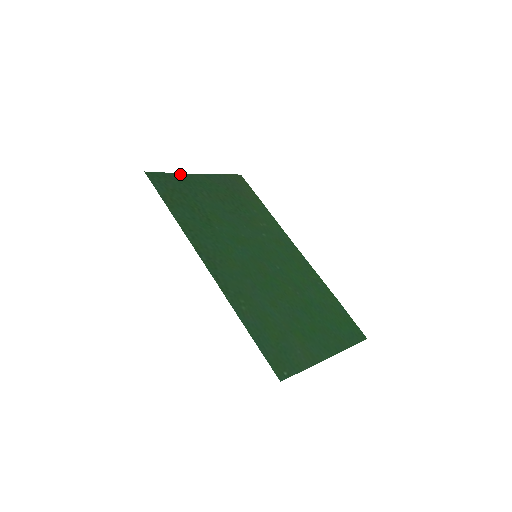
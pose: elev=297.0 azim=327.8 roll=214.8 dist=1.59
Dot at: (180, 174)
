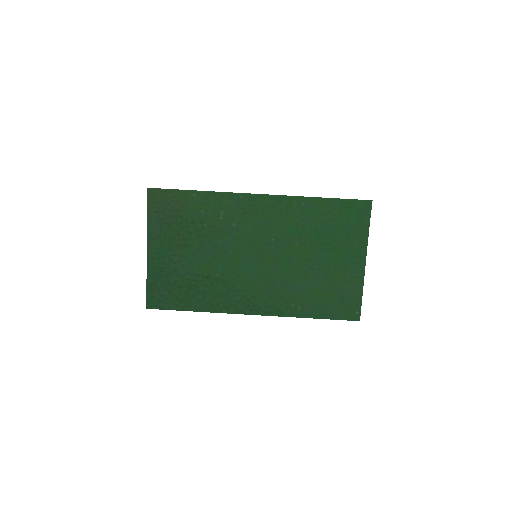
Dot at: (148, 271)
